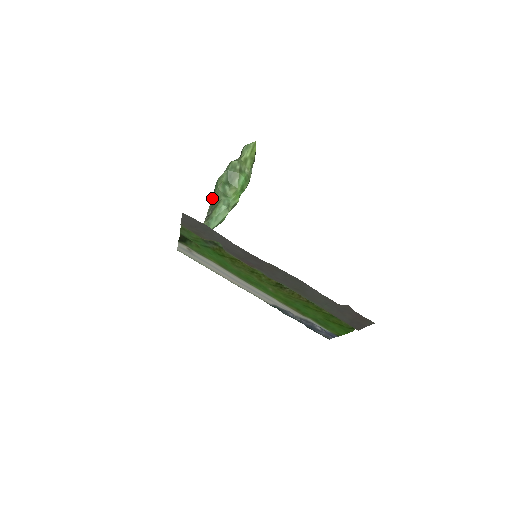
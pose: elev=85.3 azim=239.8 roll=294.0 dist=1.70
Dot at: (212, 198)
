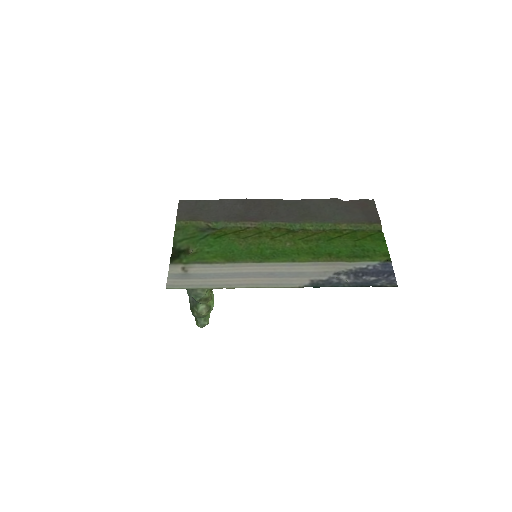
Dot at: occluded
